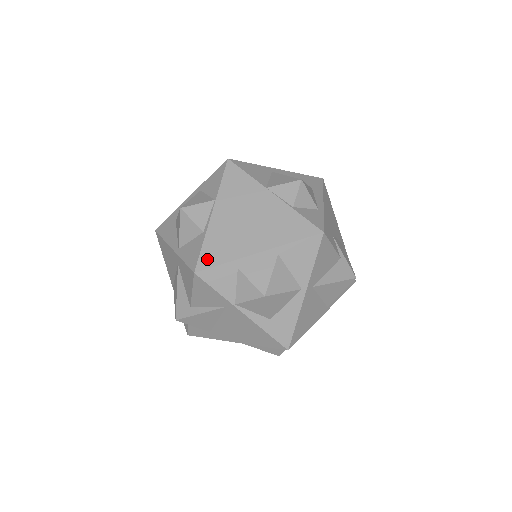
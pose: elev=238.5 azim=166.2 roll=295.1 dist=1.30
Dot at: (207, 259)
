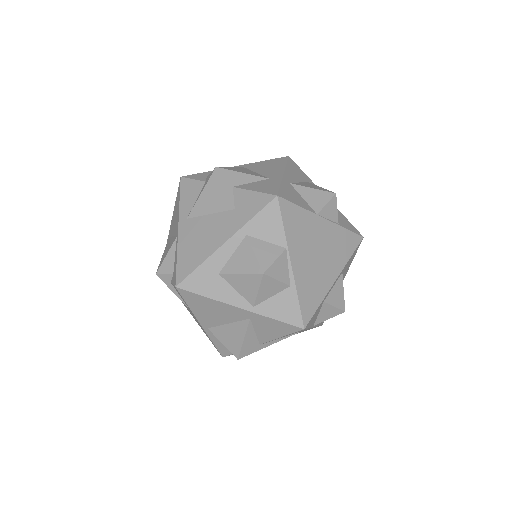
Dot at: (307, 310)
